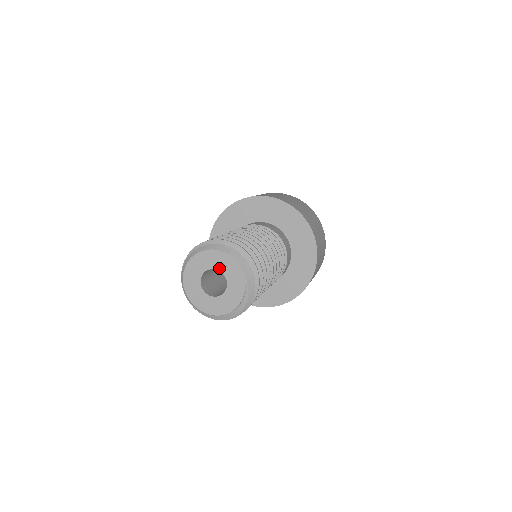
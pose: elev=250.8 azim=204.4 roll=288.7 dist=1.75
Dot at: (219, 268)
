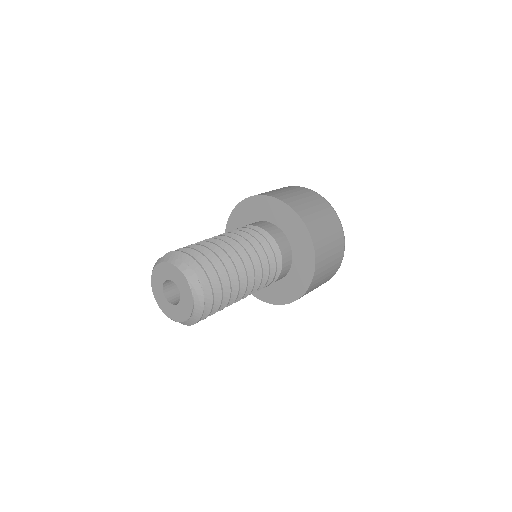
Dot at: (168, 277)
